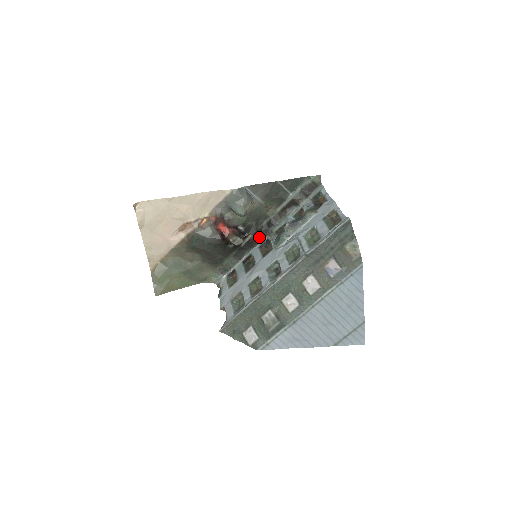
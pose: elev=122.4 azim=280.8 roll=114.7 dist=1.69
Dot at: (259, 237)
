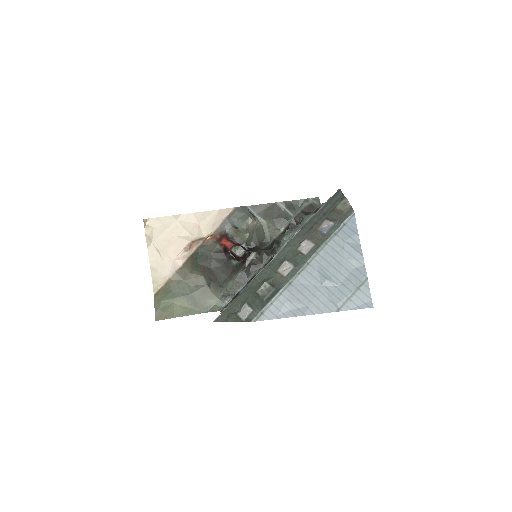
Dot at: (263, 257)
